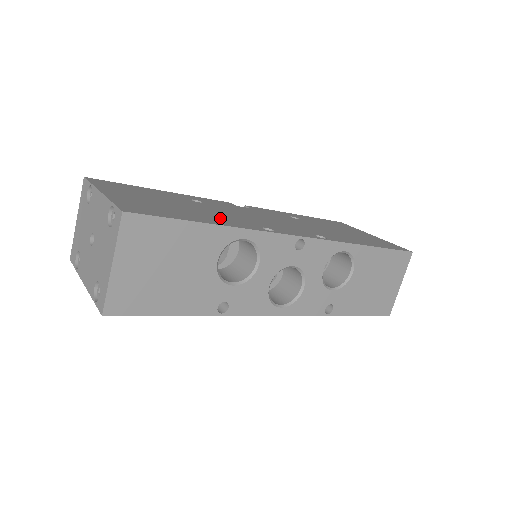
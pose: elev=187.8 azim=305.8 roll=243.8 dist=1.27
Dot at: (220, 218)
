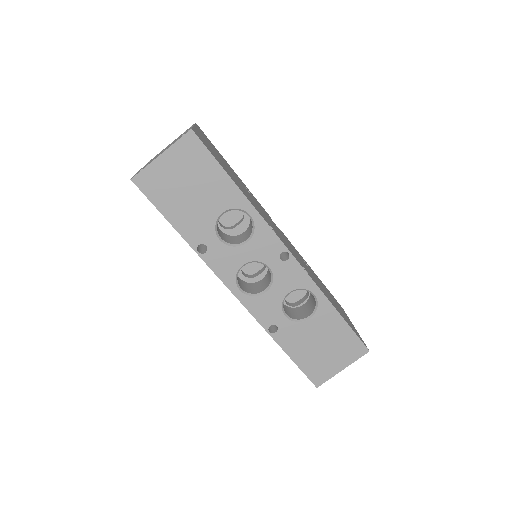
Dot at: (248, 196)
